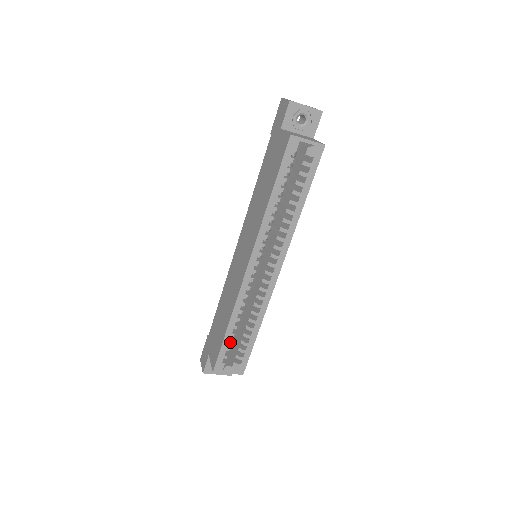
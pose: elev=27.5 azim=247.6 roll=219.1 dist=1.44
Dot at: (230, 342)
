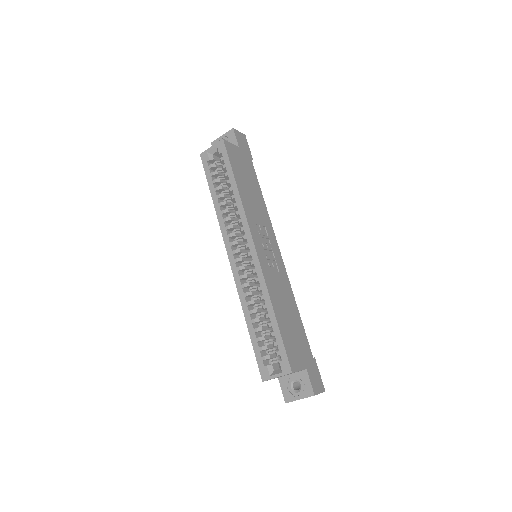
Dot at: (258, 339)
